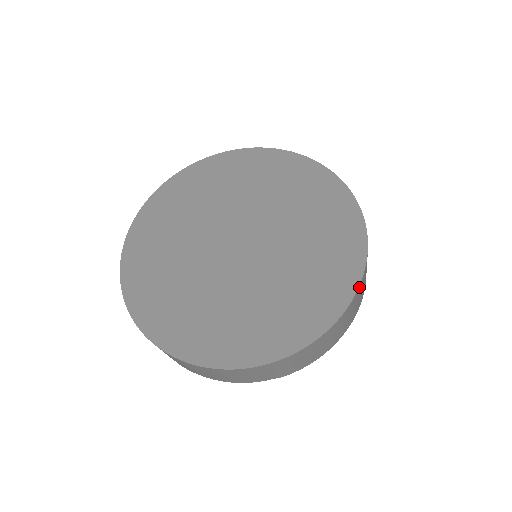
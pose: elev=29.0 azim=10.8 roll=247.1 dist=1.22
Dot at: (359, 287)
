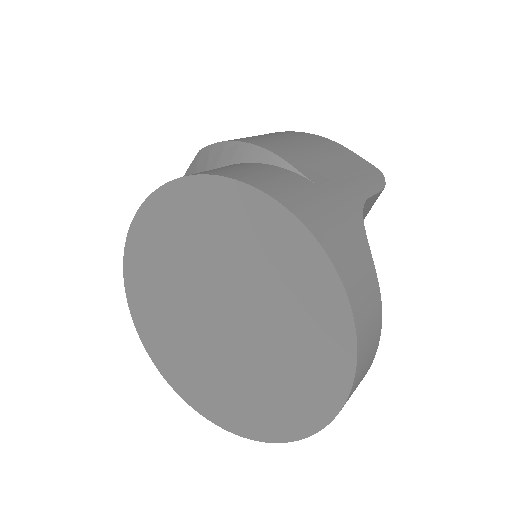
Dot at: (356, 324)
